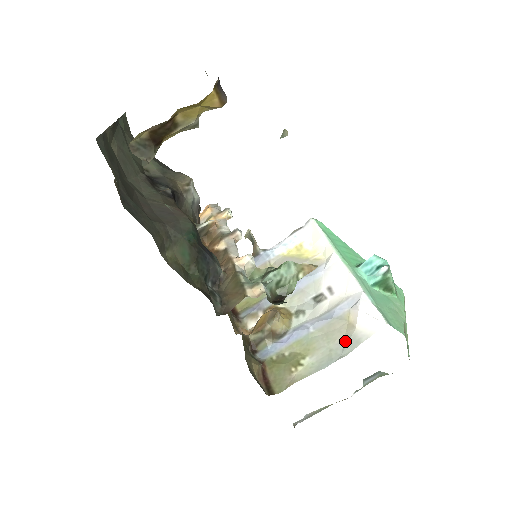
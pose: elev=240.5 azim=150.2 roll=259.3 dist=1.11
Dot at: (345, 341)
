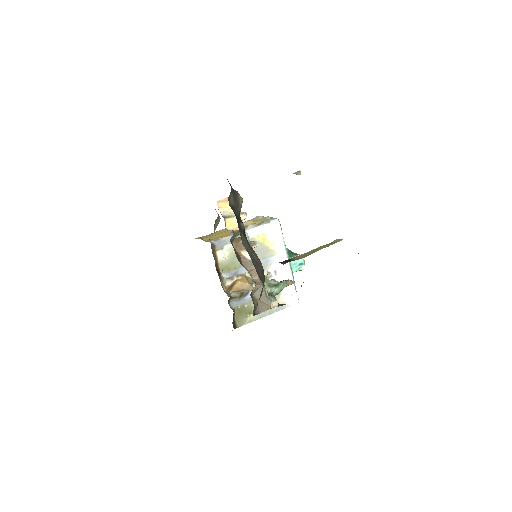
Dot at: occluded
